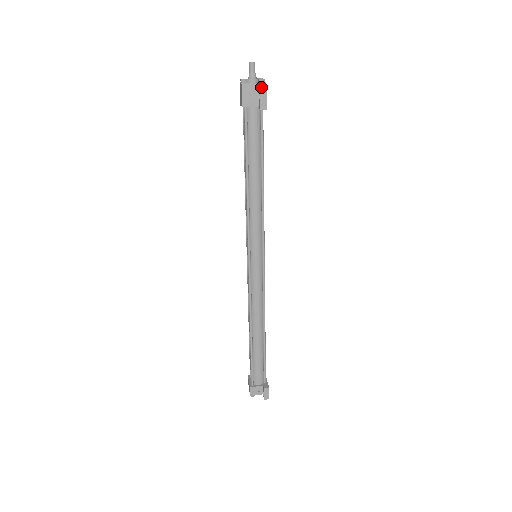
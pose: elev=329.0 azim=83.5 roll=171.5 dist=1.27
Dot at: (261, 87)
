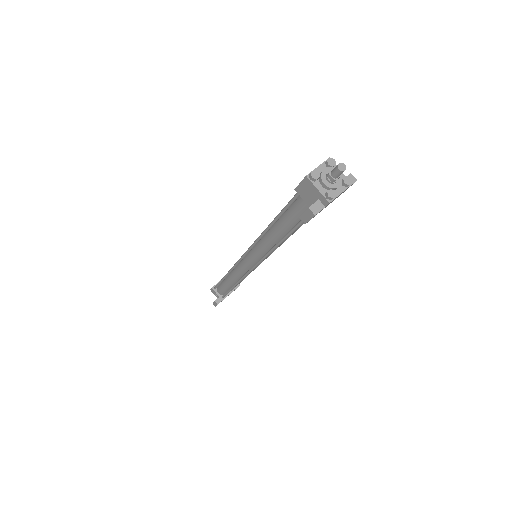
Dot at: (323, 200)
